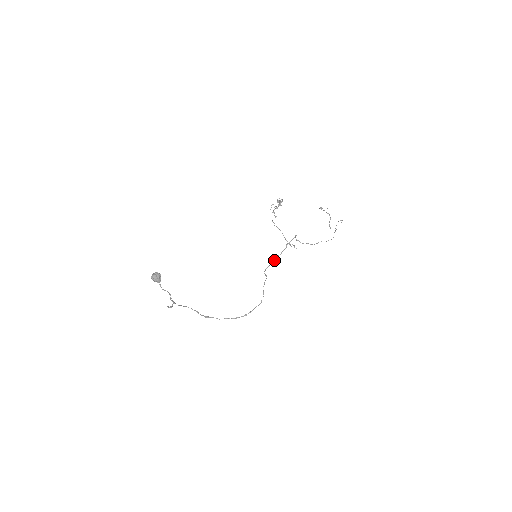
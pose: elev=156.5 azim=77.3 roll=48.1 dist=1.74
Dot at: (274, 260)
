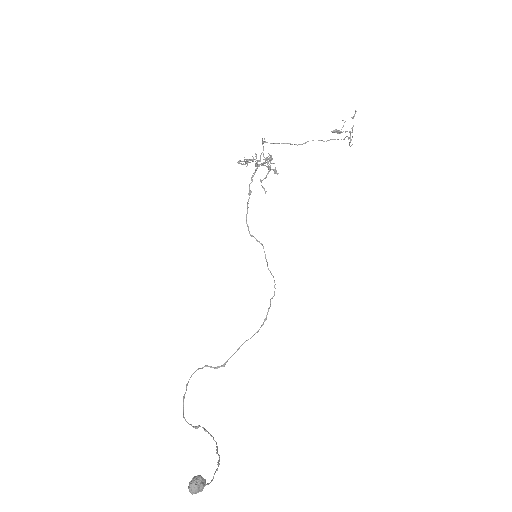
Dot at: (248, 199)
